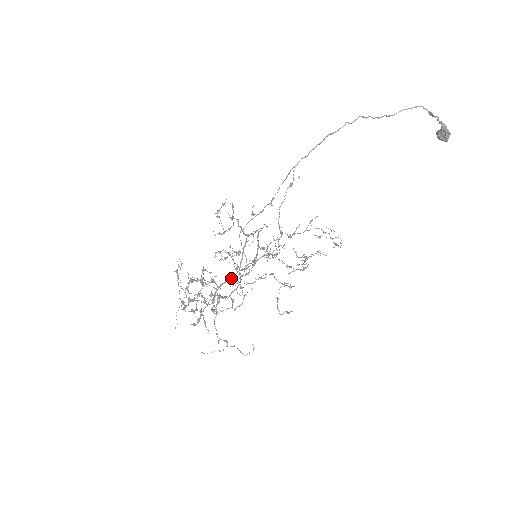
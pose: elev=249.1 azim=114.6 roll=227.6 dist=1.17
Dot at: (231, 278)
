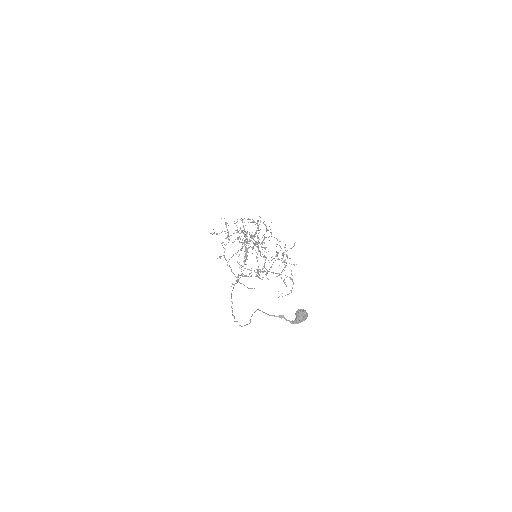
Dot at: occluded
